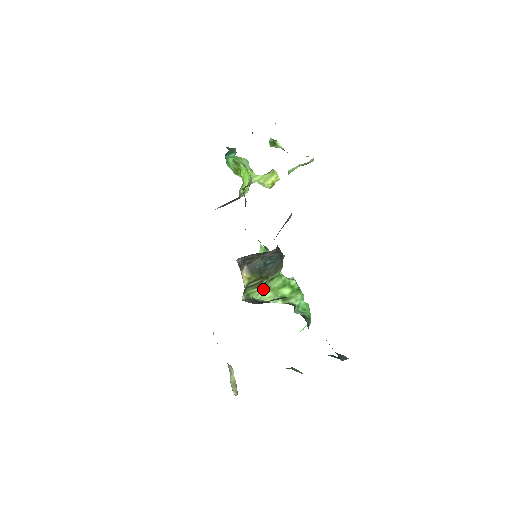
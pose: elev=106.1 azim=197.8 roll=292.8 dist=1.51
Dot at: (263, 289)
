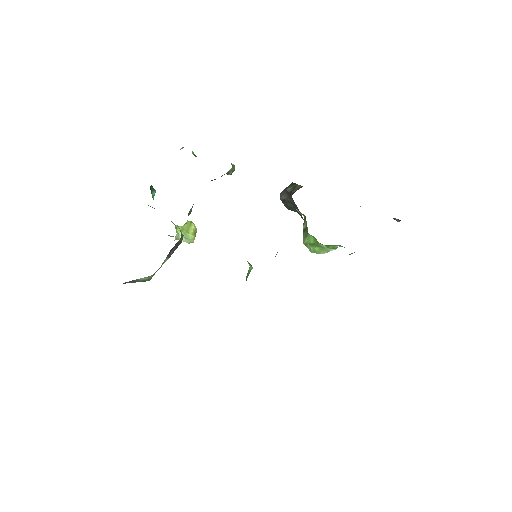
Dot at: occluded
